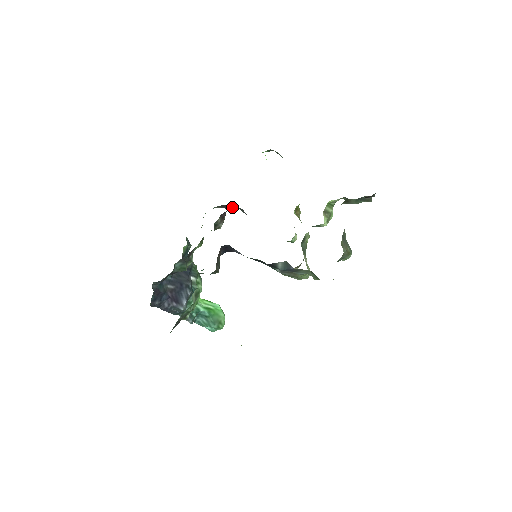
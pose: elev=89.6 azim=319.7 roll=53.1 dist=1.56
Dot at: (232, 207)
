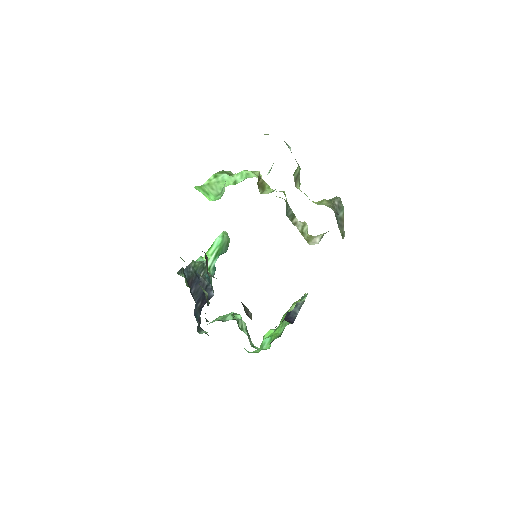
Dot at: occluded
